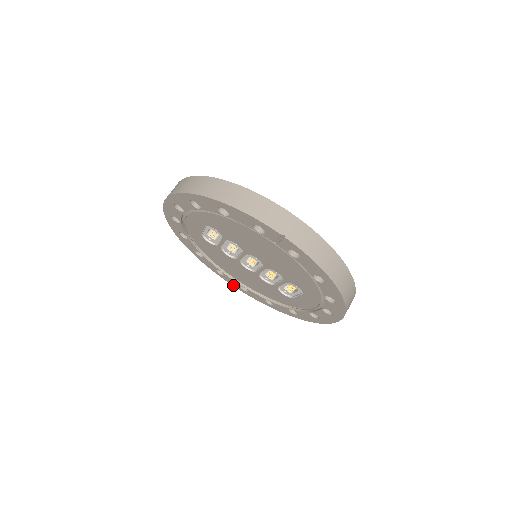
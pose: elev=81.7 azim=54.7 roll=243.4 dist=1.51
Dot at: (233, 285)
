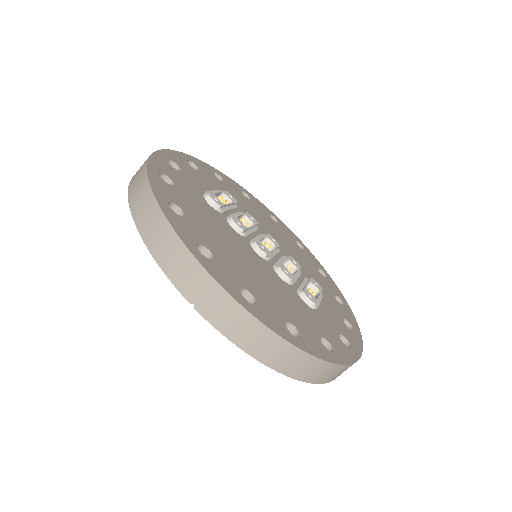
Dot at: occluded
